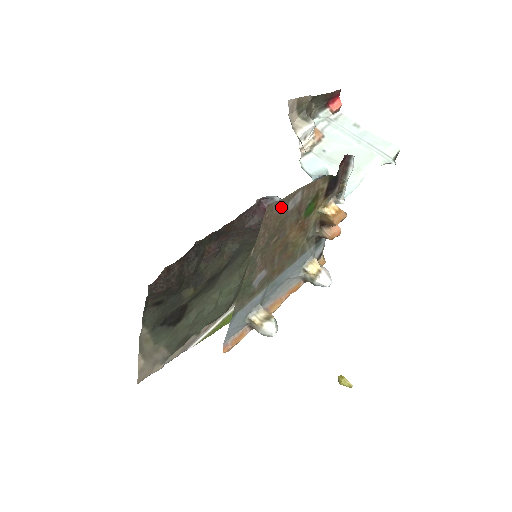
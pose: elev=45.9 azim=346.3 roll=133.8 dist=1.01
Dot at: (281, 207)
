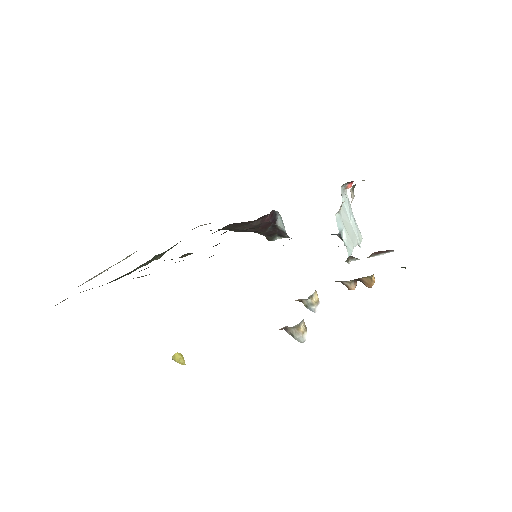
Dot at: occluded
